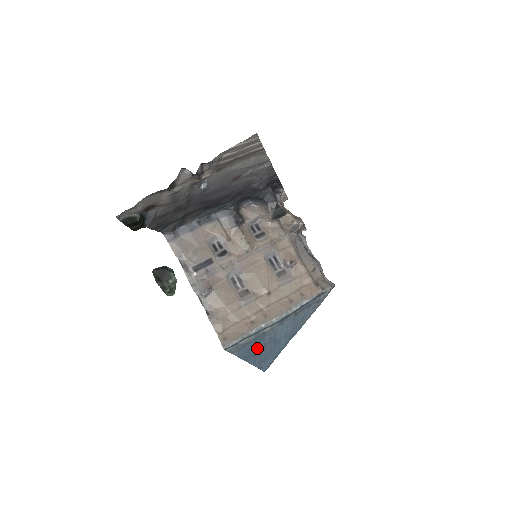
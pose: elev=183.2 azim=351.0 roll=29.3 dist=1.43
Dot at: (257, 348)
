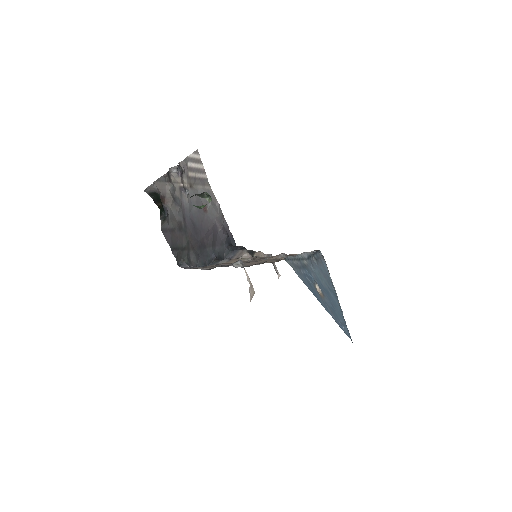
Dot at: (315, 287)
